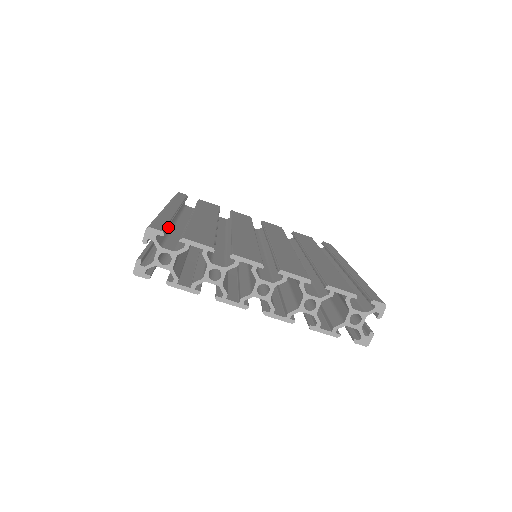
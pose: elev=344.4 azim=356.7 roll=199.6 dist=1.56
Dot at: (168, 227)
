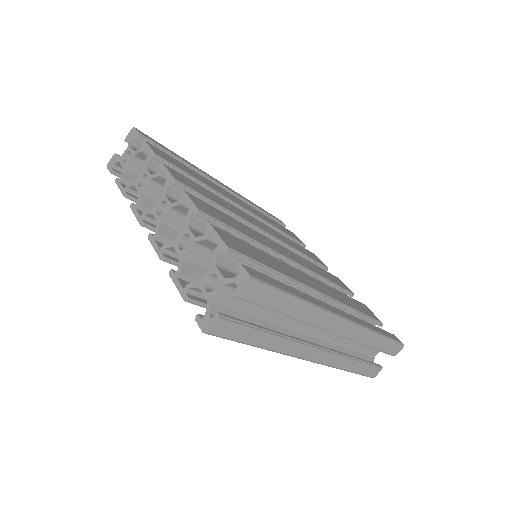
Dot at: occluded
